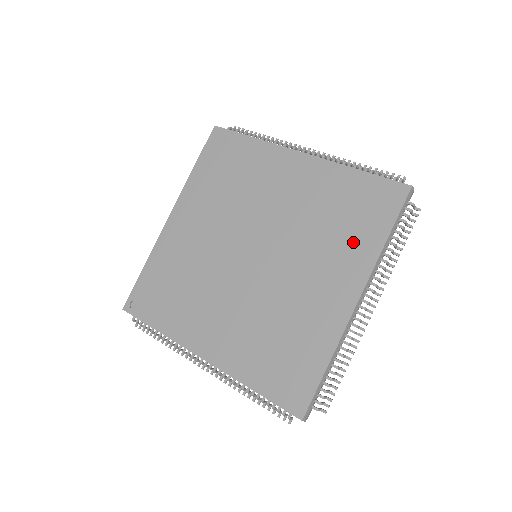
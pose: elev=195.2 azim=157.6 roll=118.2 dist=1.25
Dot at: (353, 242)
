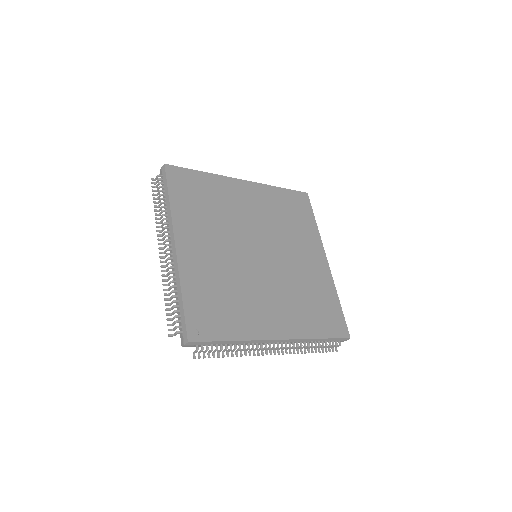
Dot at: (304, 228)
